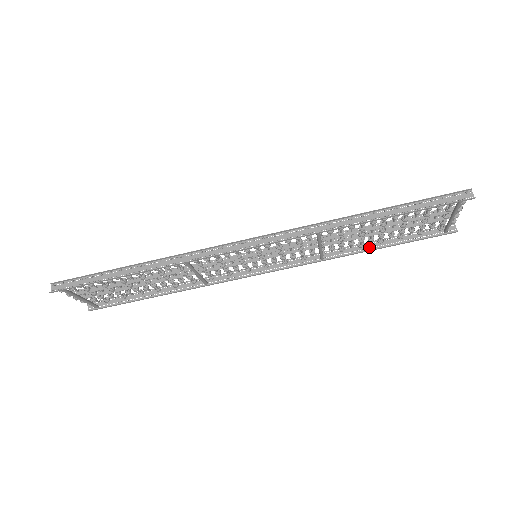
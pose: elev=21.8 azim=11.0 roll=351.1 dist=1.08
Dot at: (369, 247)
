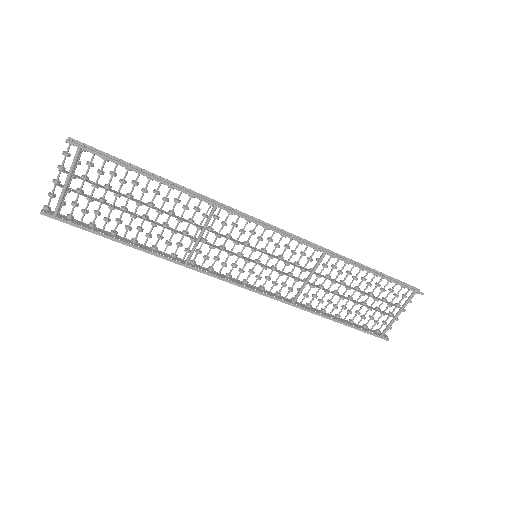
Dot at: (329, 316)
